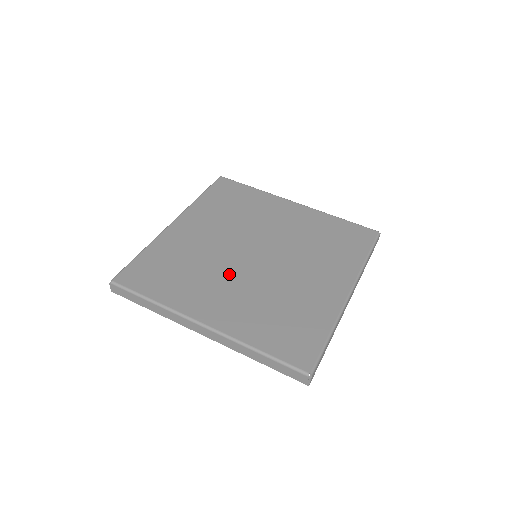
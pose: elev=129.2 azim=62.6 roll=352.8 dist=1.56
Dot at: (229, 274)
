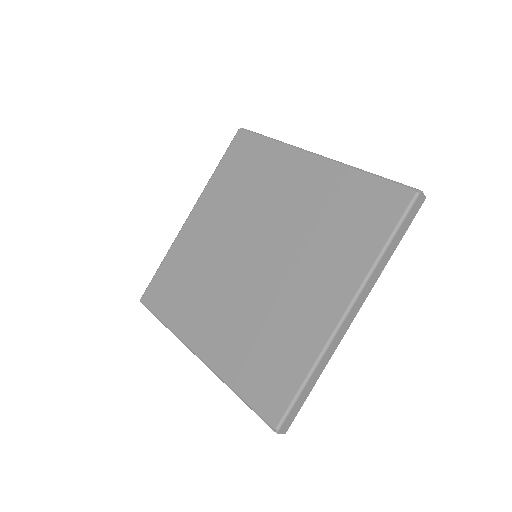
Dot at: (225, 288)
